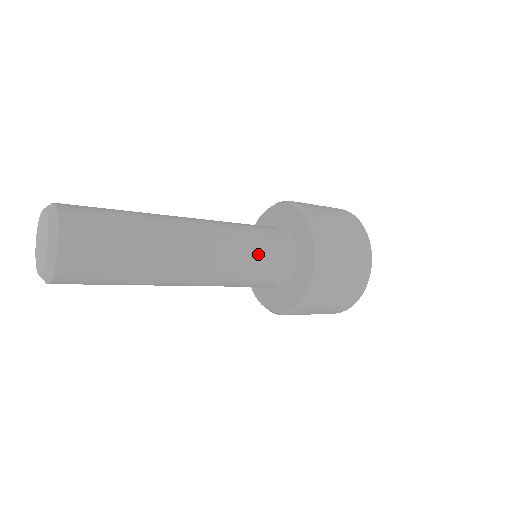
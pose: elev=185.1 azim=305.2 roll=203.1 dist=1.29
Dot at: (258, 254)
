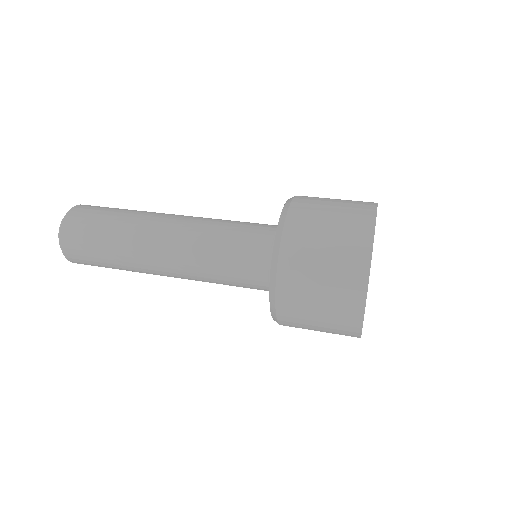
Dot at: (227, 250)
